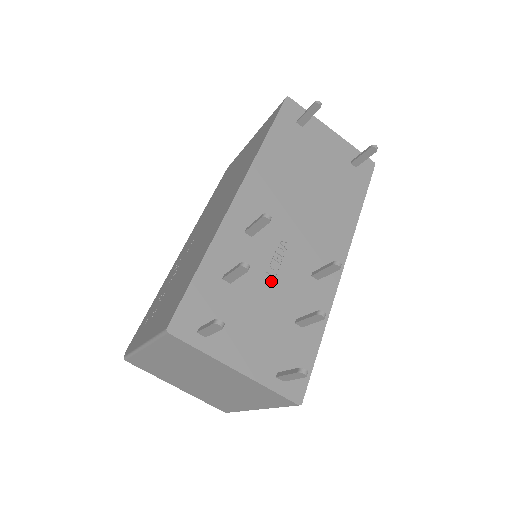
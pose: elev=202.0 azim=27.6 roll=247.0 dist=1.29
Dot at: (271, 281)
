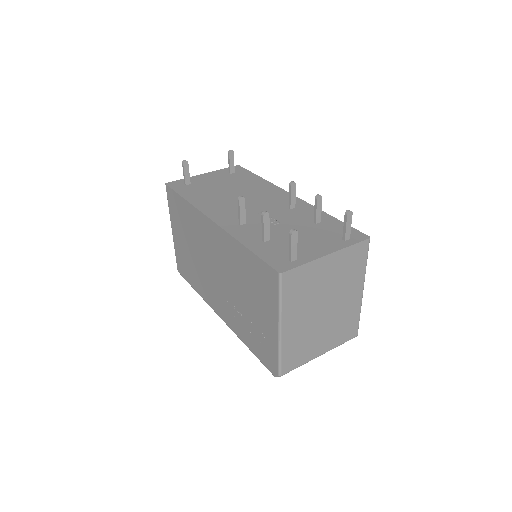
Dot at: (281, 225)
